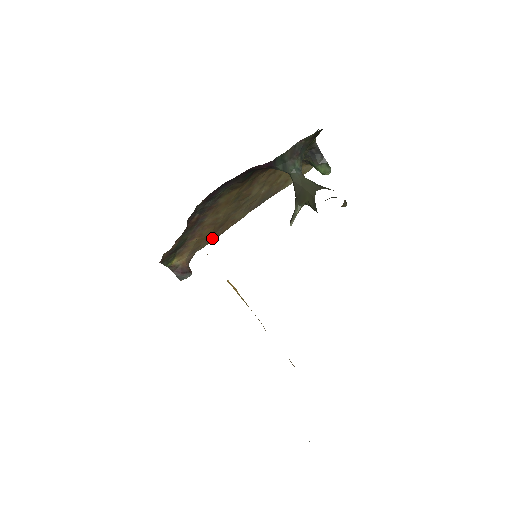
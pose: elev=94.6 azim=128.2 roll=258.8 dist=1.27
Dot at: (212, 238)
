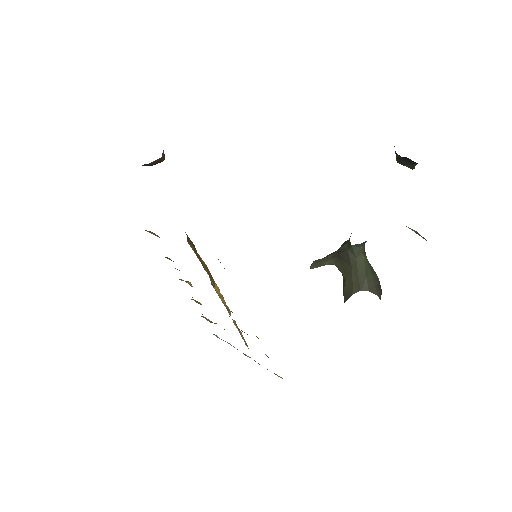
Dot at: occluded
